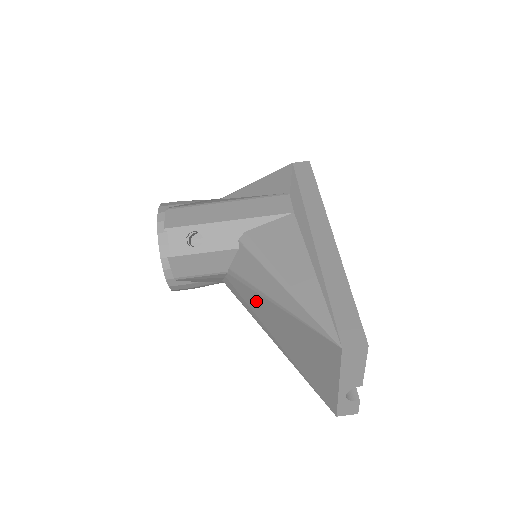
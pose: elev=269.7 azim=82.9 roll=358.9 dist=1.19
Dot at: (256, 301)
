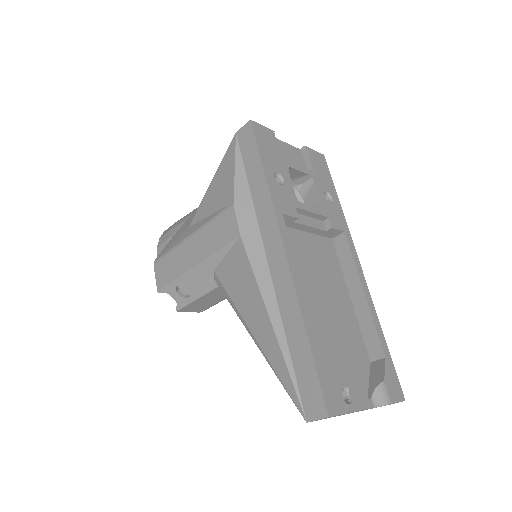
Dot at: occluded
